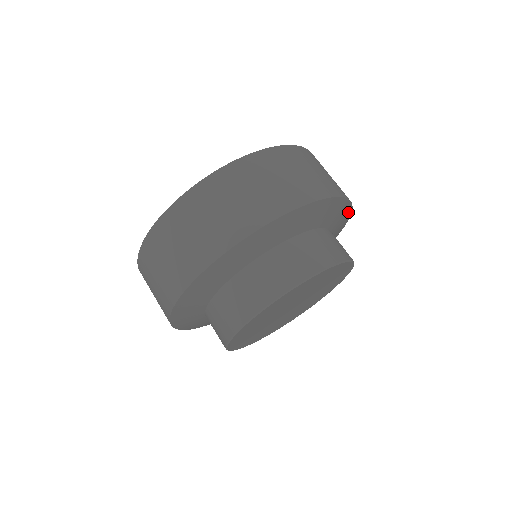
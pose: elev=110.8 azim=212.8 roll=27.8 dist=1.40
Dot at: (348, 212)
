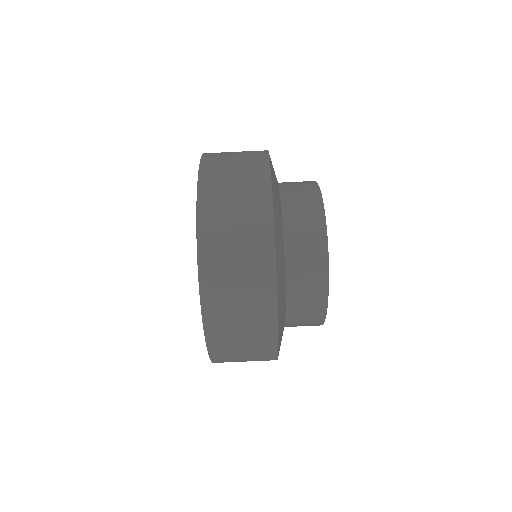
Dot at: occluded
